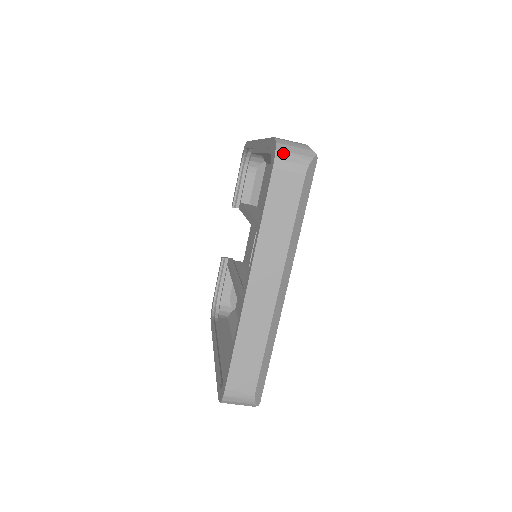
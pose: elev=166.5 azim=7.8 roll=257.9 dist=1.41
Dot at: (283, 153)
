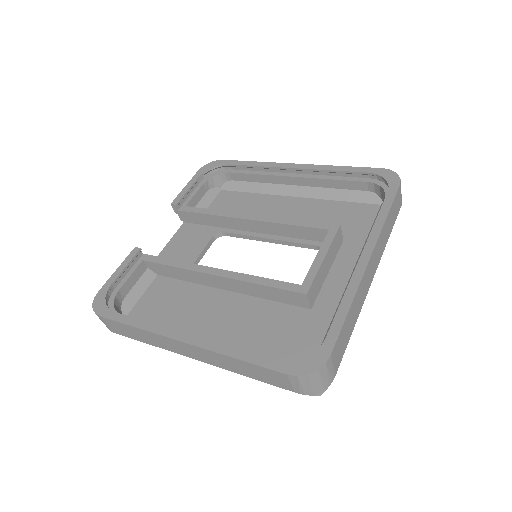
Dot at: occluded
